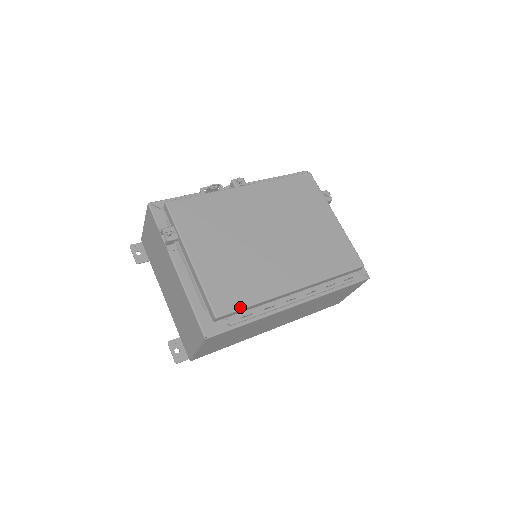
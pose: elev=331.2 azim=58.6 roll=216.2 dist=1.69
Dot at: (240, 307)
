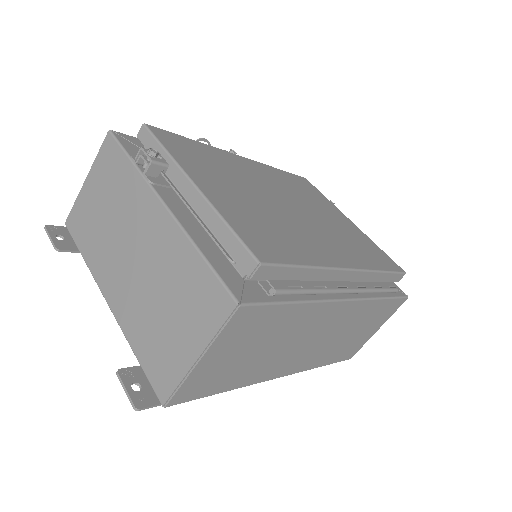
Dot at: (290, 262)
